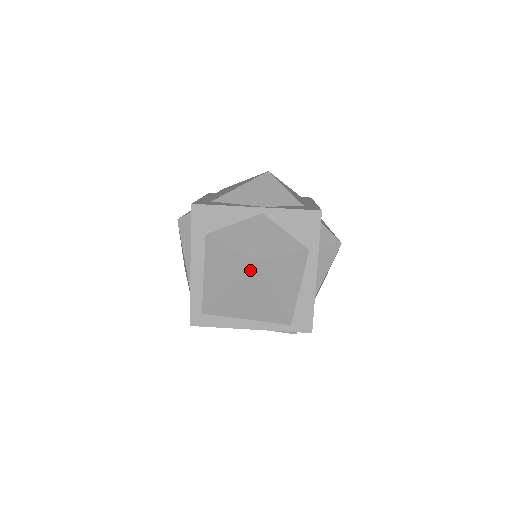
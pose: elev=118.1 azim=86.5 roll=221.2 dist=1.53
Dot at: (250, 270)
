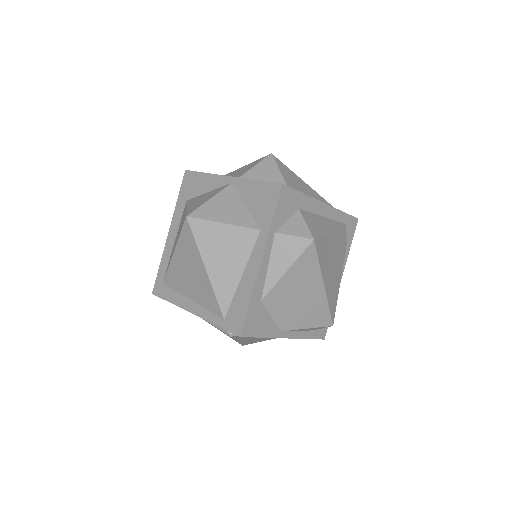
Dot at: (185, 229)
